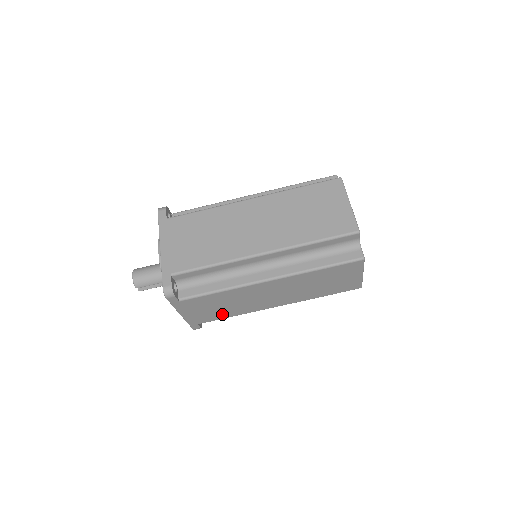
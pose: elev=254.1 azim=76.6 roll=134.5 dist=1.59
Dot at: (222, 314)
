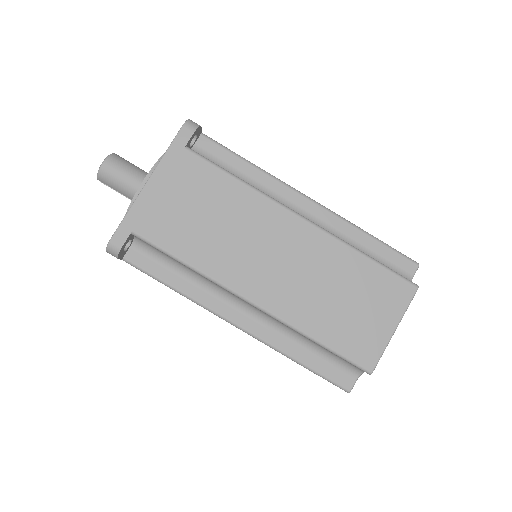
Dot at: occluded
